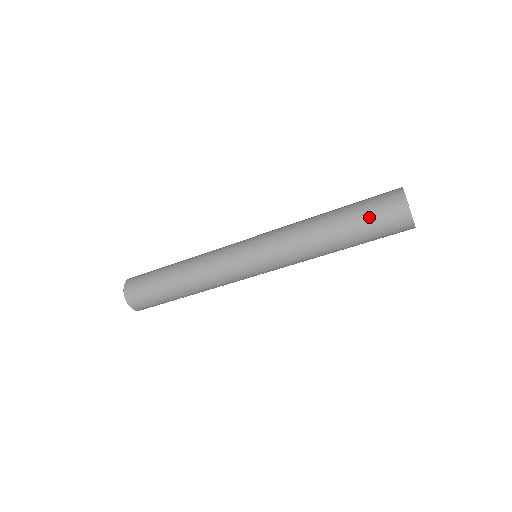
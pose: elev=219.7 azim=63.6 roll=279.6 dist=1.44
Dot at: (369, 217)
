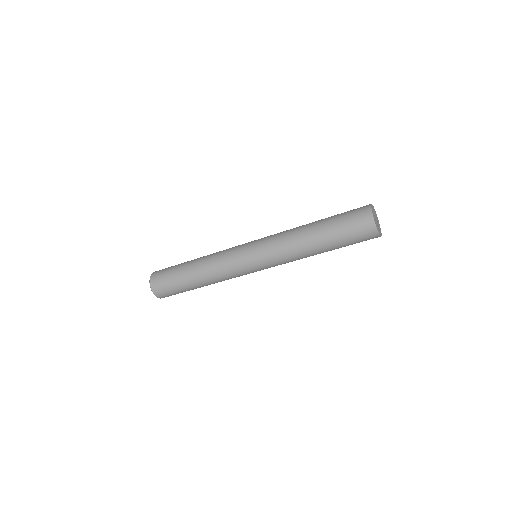
Dot at: (341, 216)
